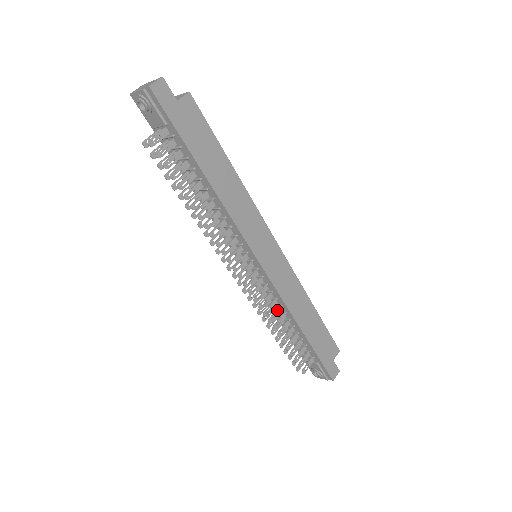
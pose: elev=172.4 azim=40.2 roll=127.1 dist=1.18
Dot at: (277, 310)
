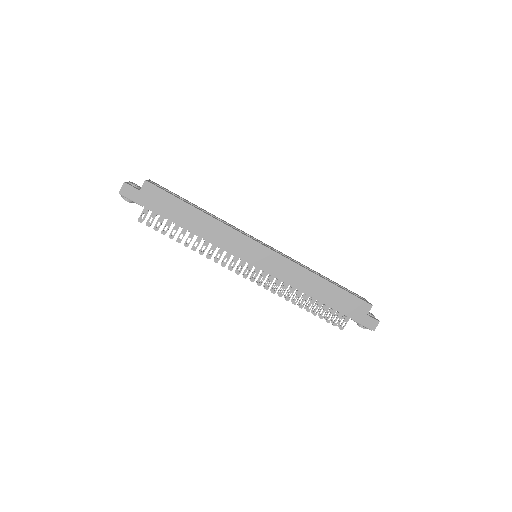
Dot at: (291, 289)
